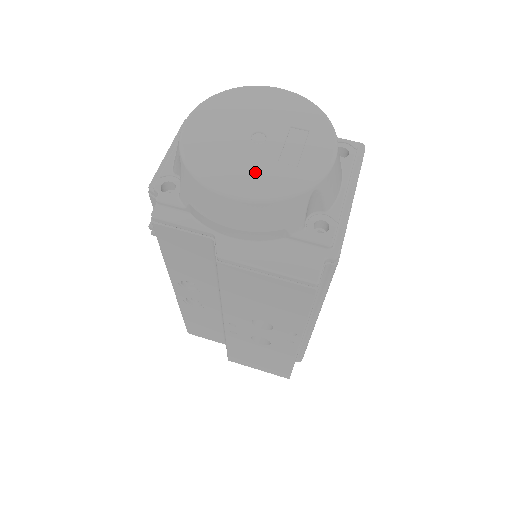
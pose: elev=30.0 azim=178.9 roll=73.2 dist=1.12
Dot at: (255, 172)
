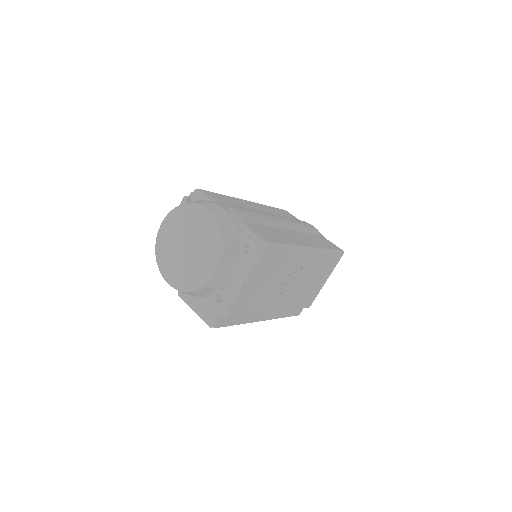
Dot at: (178, 271)
